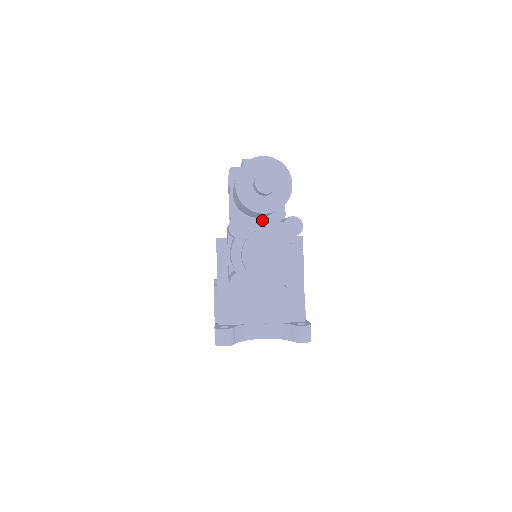
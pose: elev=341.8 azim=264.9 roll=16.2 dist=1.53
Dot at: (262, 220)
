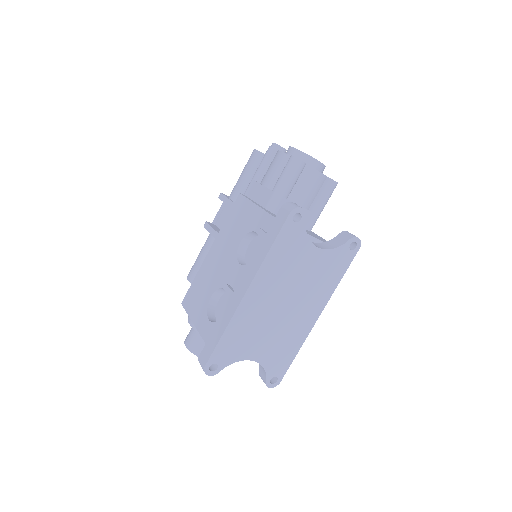
Dot at: occluded
